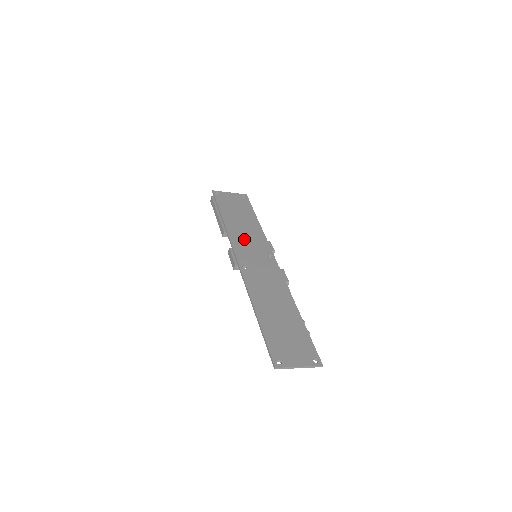
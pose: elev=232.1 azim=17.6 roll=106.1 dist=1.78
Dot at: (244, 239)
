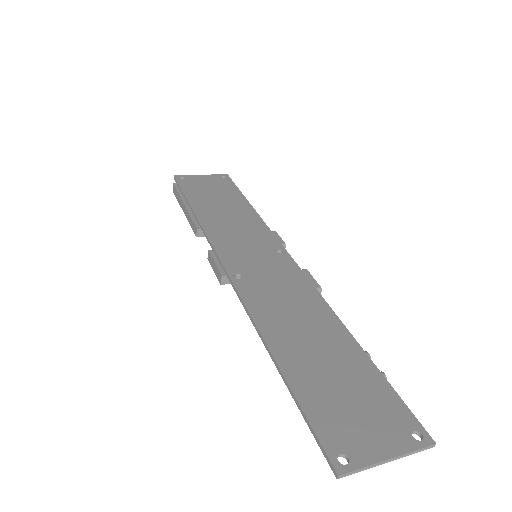
Dot at: (231, 233)
